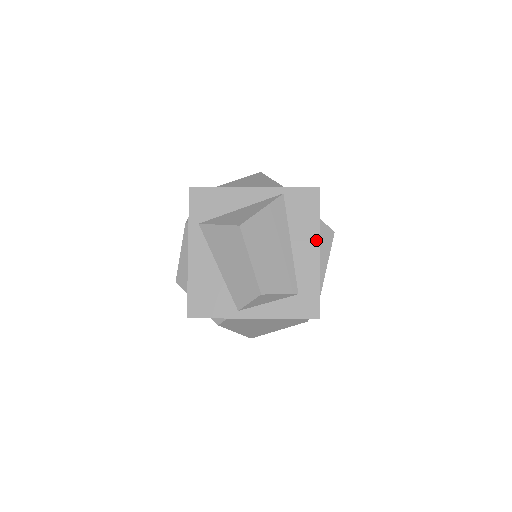
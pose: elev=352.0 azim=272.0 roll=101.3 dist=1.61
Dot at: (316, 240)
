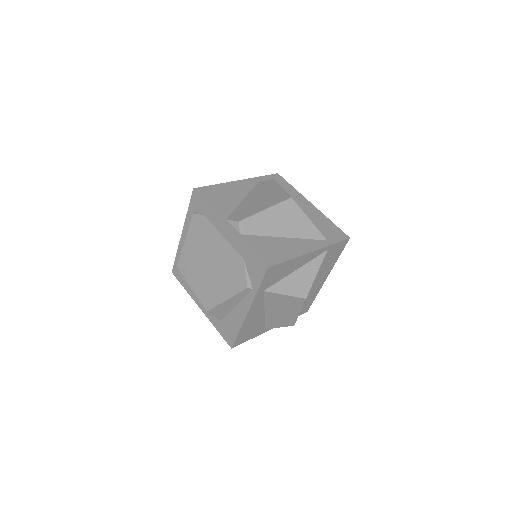
Dot at: (329, 271)
